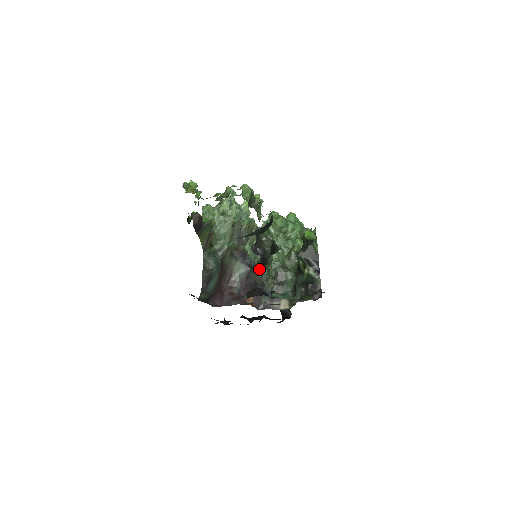
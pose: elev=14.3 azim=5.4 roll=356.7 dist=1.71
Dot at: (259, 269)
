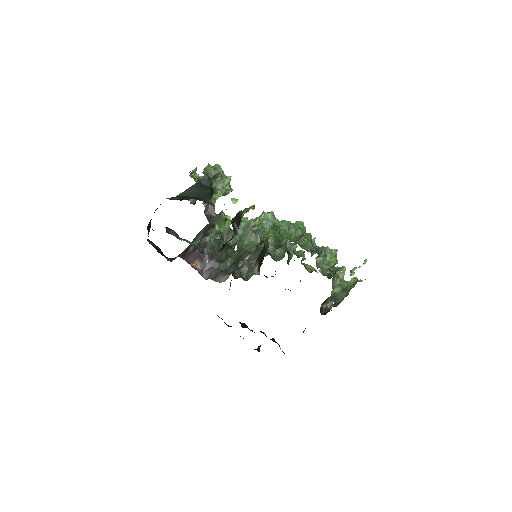
Dot at: (225, 248)
